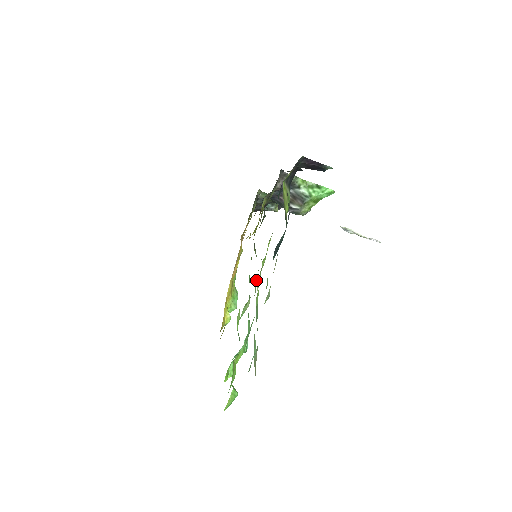
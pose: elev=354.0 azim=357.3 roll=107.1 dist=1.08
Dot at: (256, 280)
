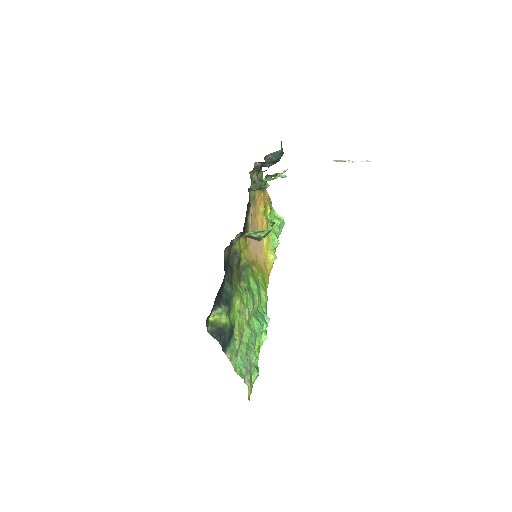
Dot at: (248, 304)
